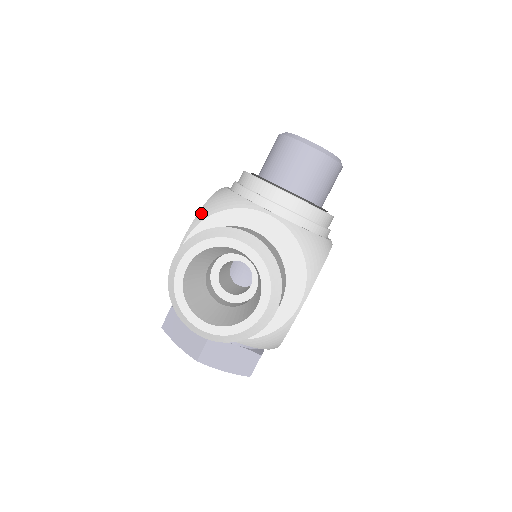
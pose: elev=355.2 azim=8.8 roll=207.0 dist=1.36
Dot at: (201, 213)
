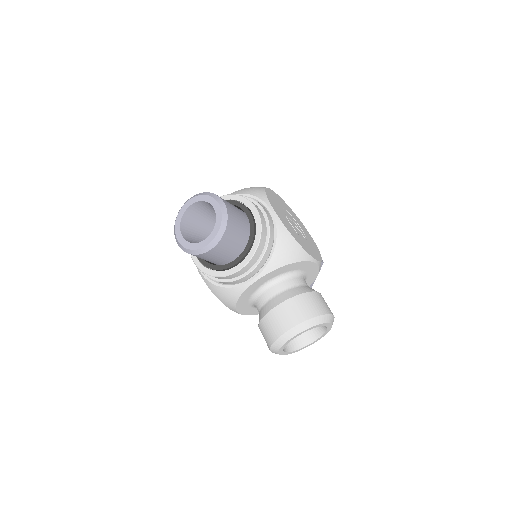
Dot at: (228, 307)
